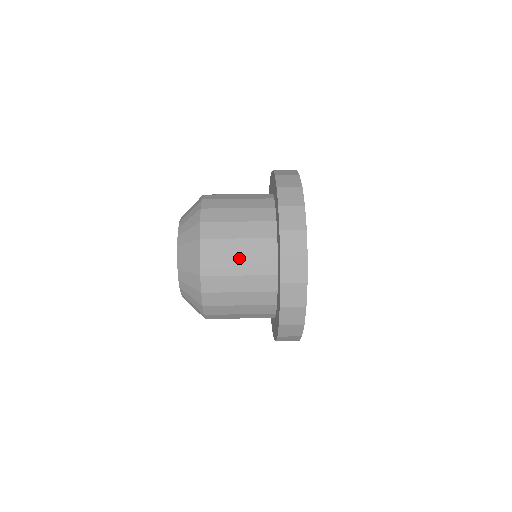
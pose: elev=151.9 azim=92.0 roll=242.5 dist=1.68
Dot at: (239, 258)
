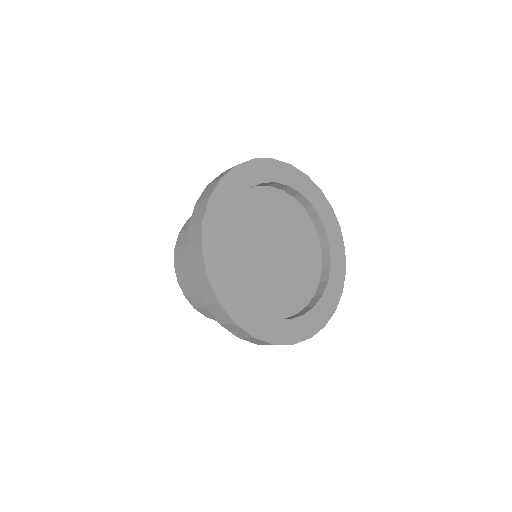
Dot at: occluded
